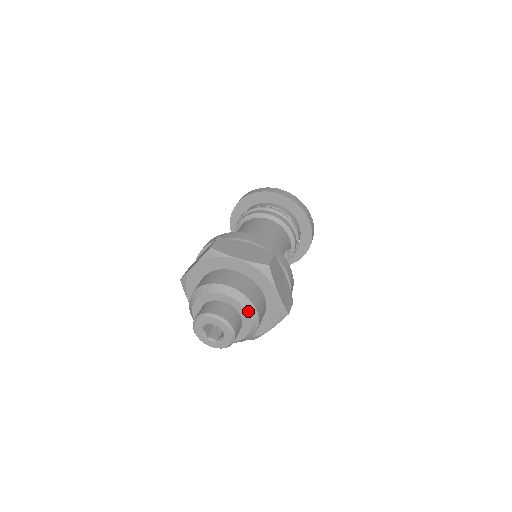
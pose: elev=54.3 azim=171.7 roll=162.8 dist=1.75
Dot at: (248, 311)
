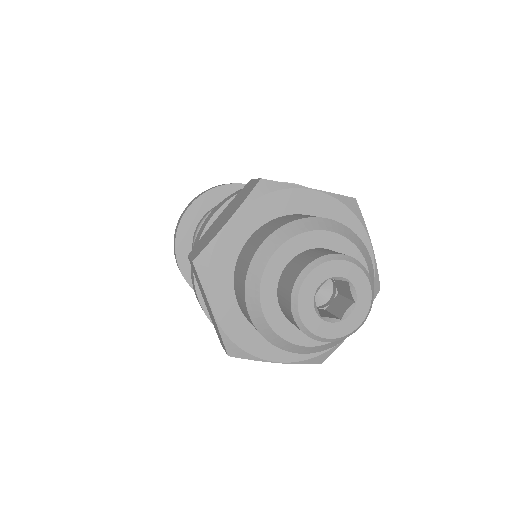
Dot at: (321, 229)
